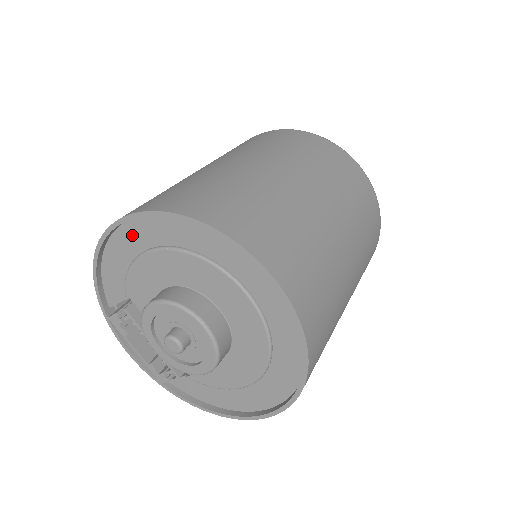
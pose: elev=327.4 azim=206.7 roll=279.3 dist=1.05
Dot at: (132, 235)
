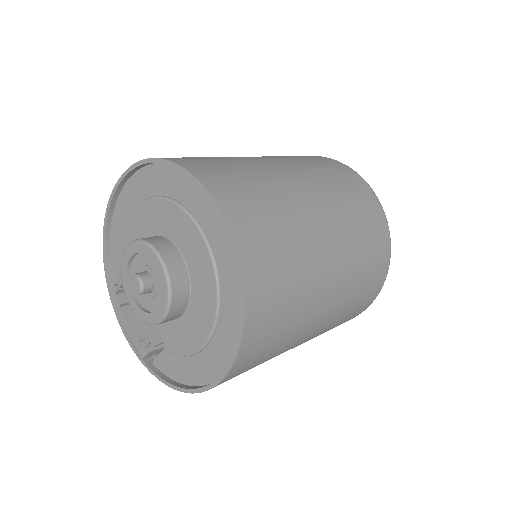
Dot at: (127, 198)
